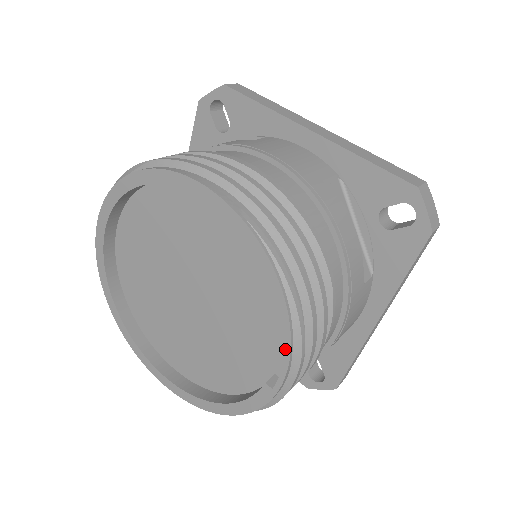
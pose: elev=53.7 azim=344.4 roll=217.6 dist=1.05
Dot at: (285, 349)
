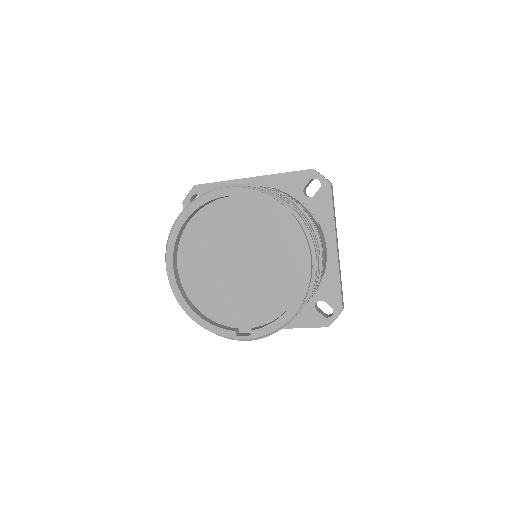
Dot at: (264, 332)
